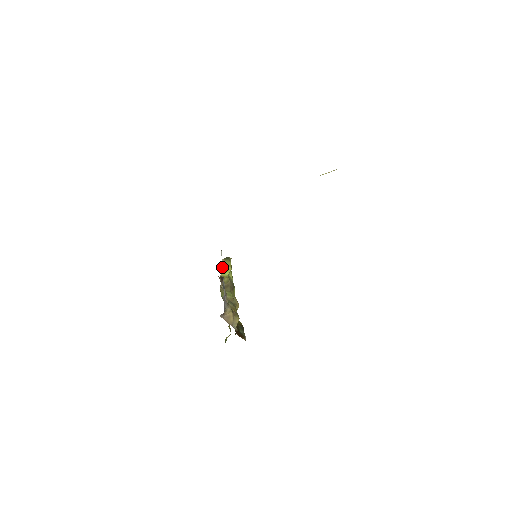
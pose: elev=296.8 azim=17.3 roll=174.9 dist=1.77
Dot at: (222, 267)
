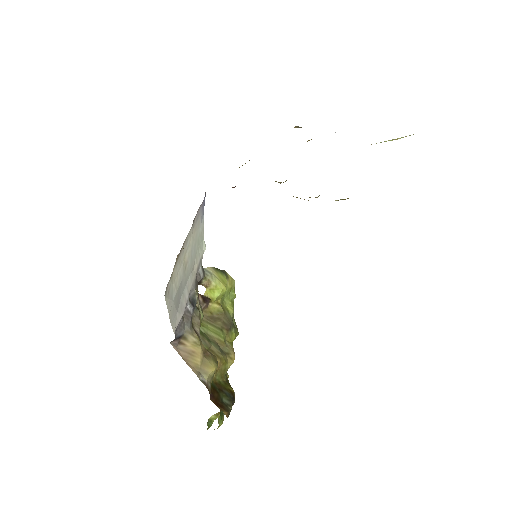
Dot at: (206, 278)
